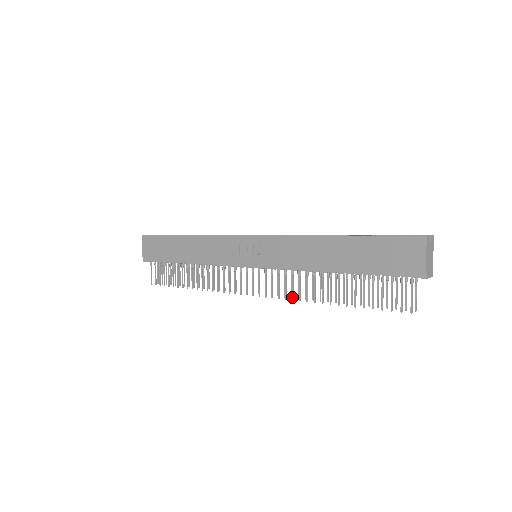
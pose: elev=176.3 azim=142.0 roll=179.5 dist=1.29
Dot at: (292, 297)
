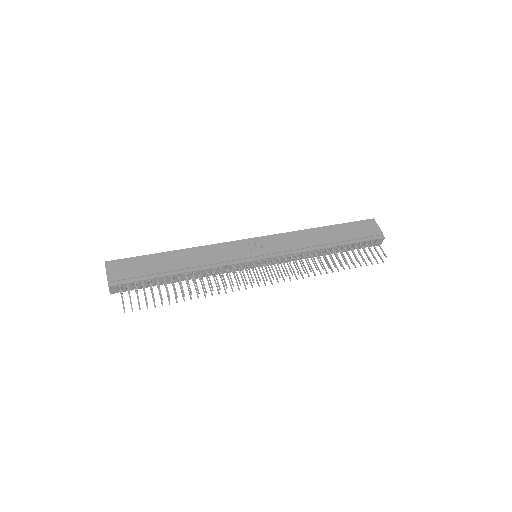
Dot at: (304, 271)
